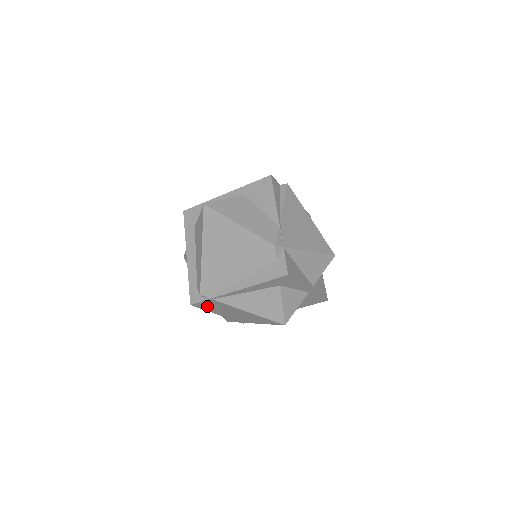
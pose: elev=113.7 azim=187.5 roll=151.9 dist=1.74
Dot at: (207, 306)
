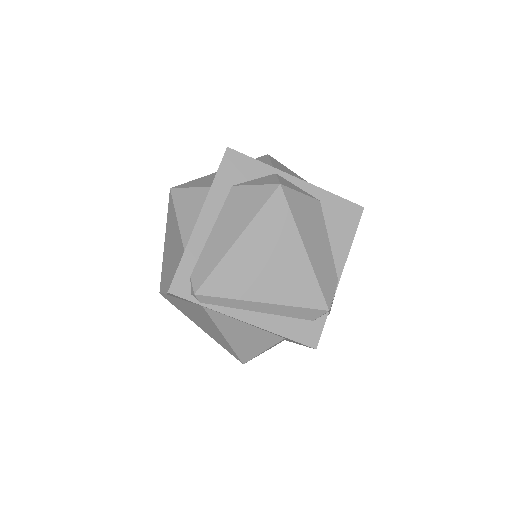
Dot at: occluded
